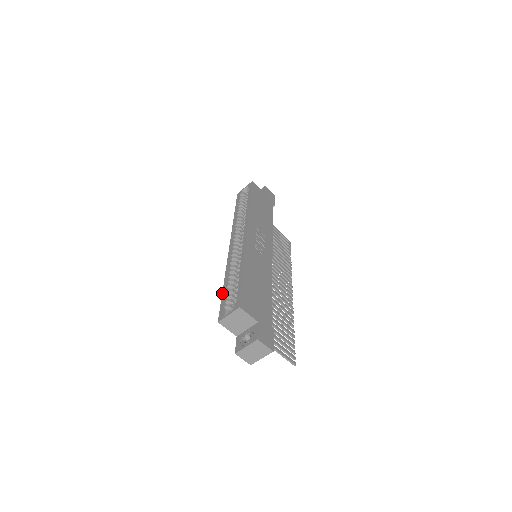
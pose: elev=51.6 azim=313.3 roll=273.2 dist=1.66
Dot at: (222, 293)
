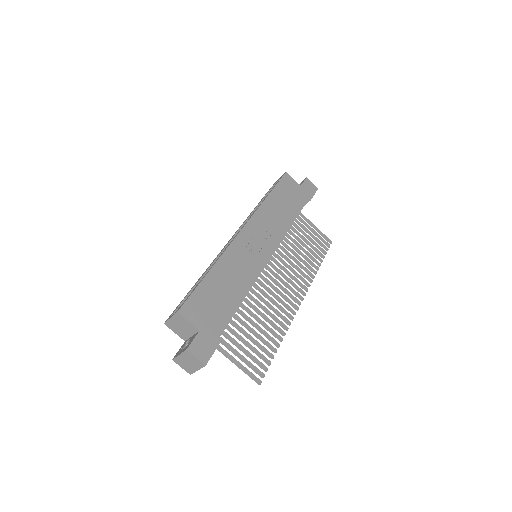
Dot at: (187, 293)
